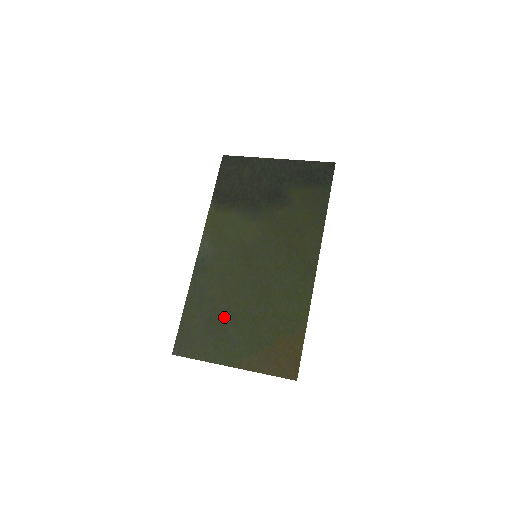
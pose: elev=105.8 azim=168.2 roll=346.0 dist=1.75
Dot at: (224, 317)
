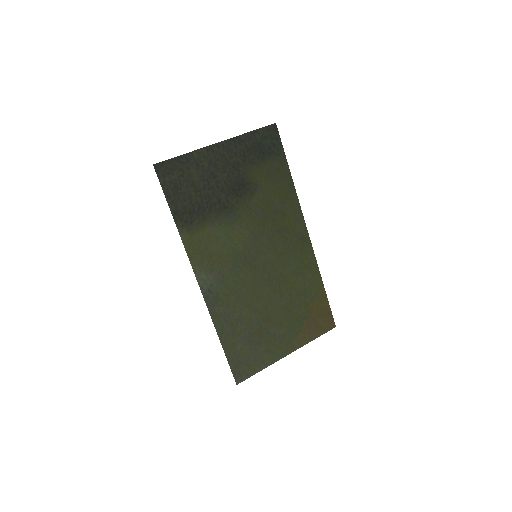
Dot at: (261, 325)
